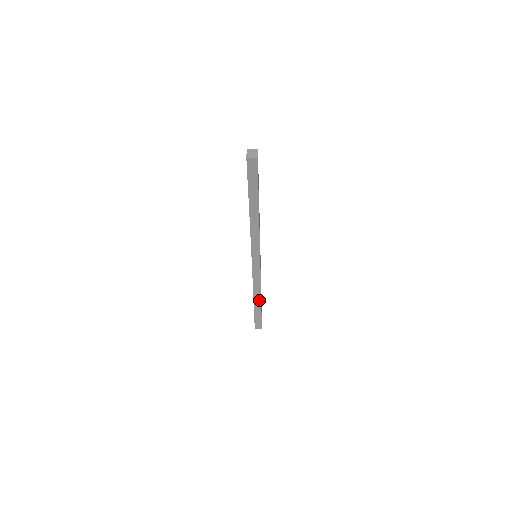
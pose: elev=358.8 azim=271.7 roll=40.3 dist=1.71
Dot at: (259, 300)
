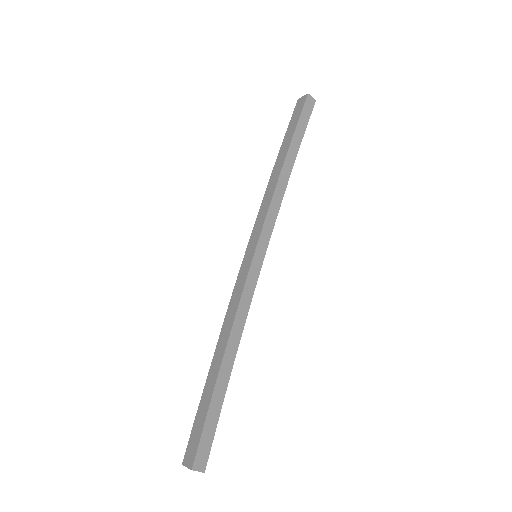
Dot at: (229, 367)
